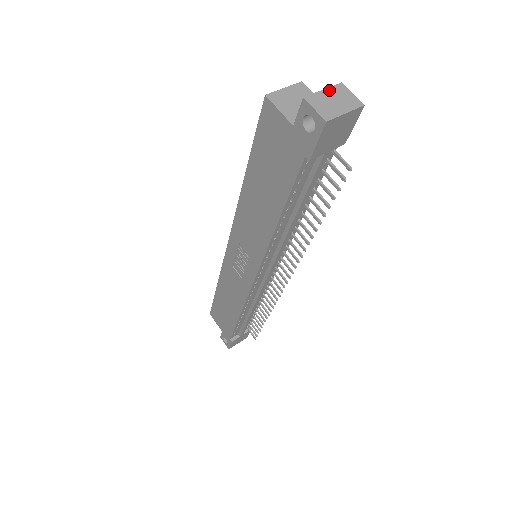
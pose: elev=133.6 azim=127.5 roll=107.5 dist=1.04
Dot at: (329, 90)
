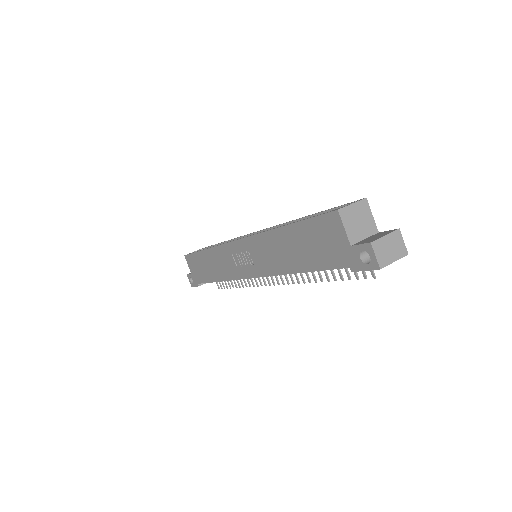
Dot at: (389, 236)
